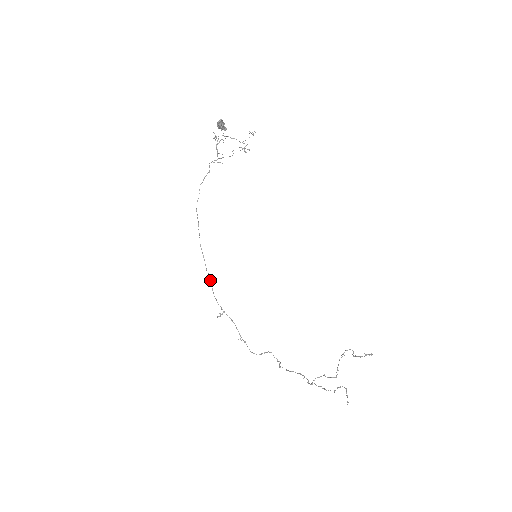
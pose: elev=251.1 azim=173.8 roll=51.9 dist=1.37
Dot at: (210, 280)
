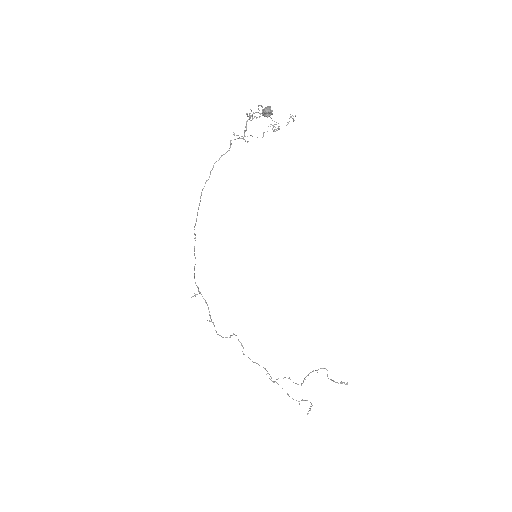
Dot at: occluded
